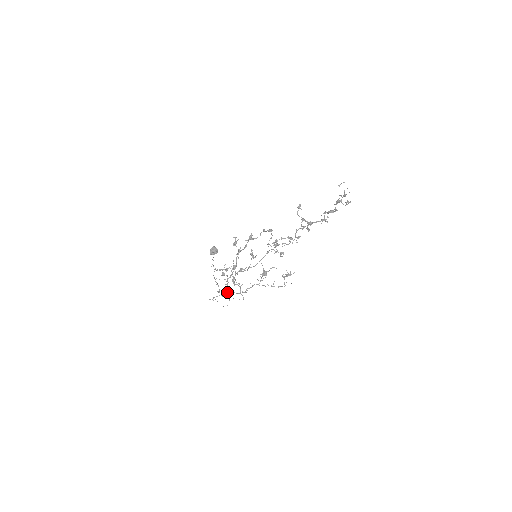
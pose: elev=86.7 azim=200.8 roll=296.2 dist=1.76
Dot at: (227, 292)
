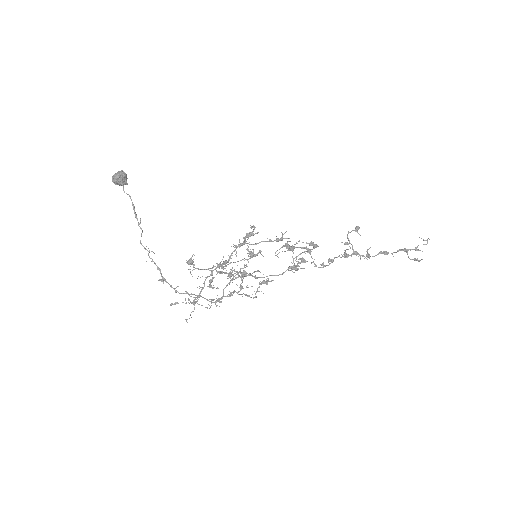
Dot at: (191, 293)
